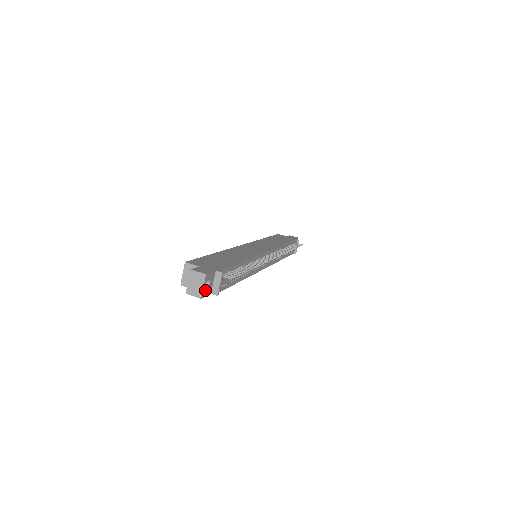
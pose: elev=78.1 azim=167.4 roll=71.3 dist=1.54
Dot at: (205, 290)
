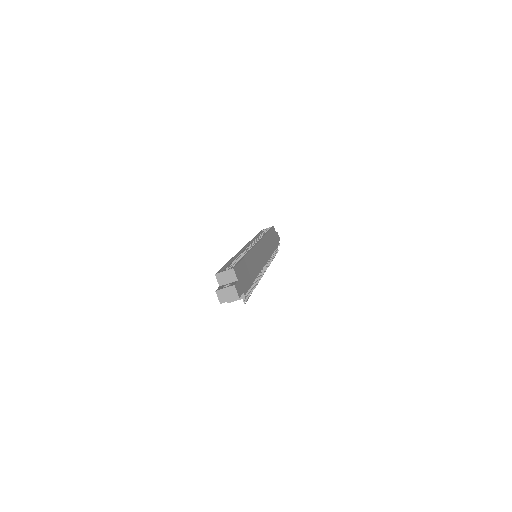
Dot at: (227, 300)
